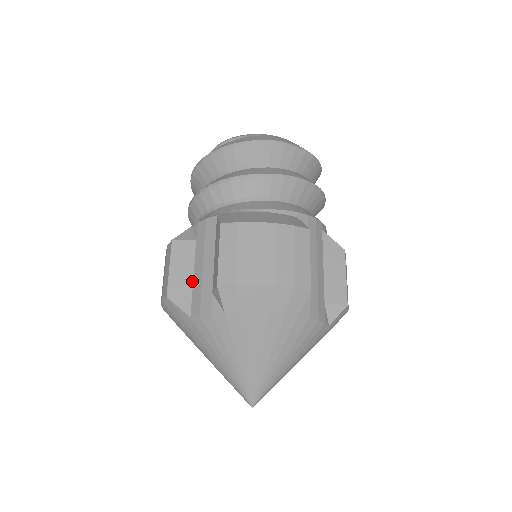
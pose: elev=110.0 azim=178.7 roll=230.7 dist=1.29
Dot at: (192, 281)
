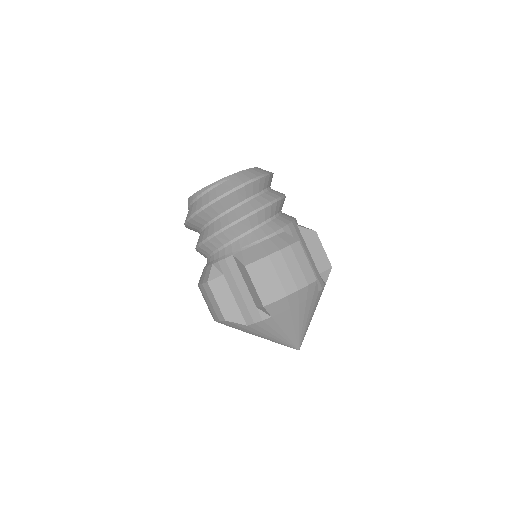
Dot at: (236, 303)
